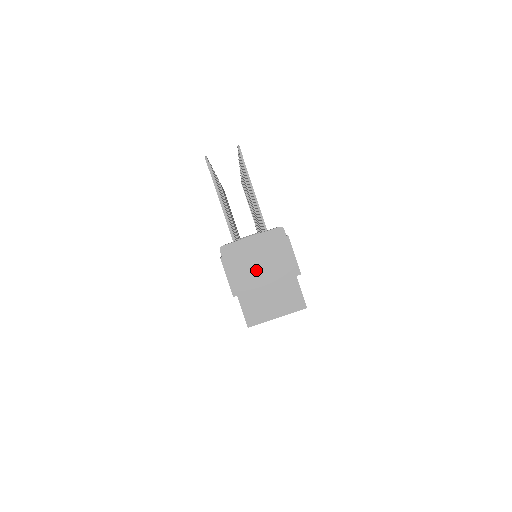
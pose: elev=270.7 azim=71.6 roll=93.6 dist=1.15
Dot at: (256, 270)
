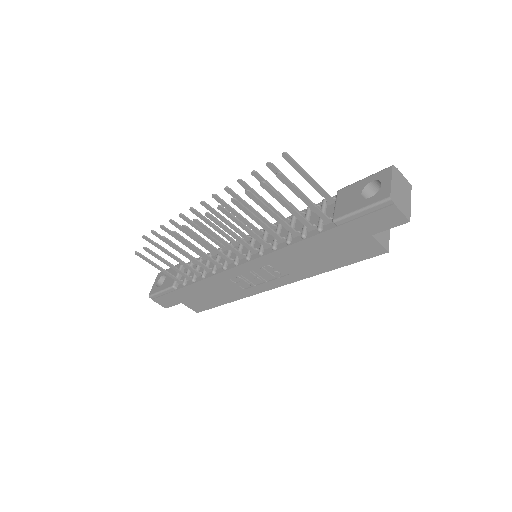
Dot at: (404, 198)
